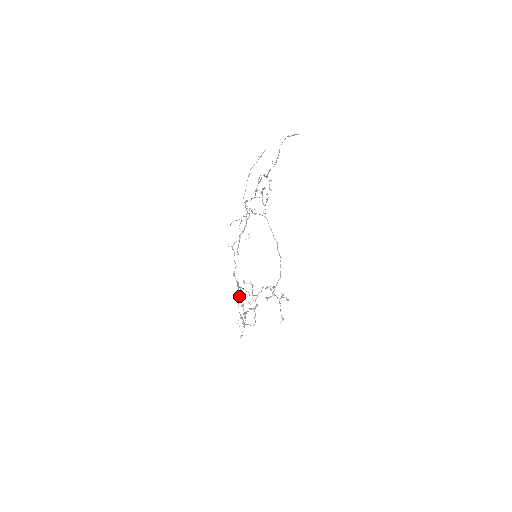
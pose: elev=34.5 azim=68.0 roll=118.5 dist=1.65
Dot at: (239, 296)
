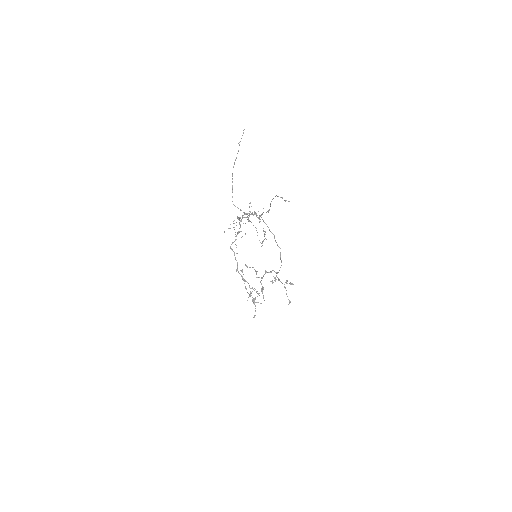
Dot at: occluded
